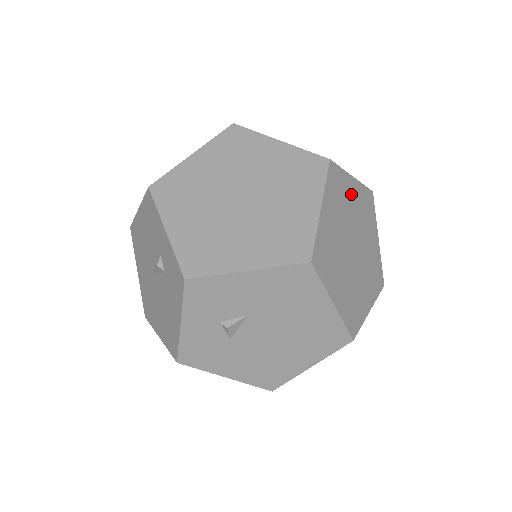
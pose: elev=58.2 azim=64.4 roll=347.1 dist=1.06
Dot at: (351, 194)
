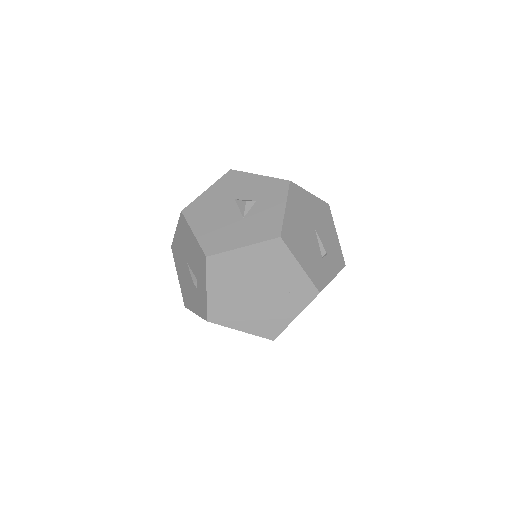
Dot at: occluded
